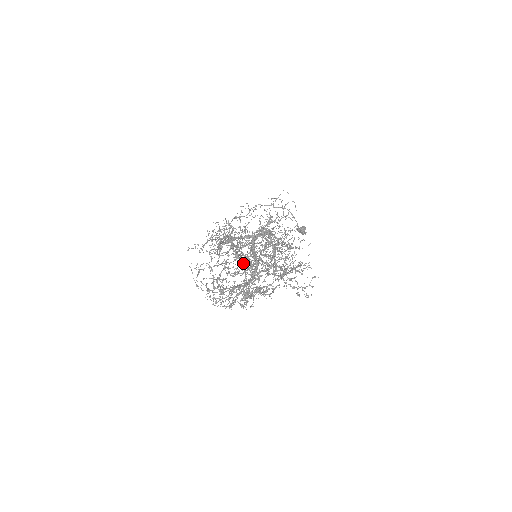
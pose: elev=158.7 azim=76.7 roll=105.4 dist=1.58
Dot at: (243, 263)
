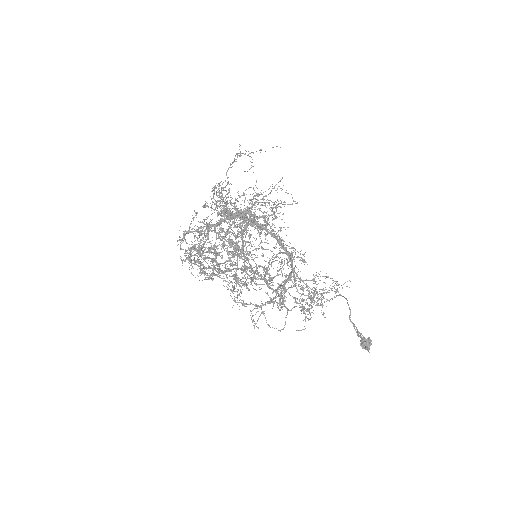
Dot at: occluded
